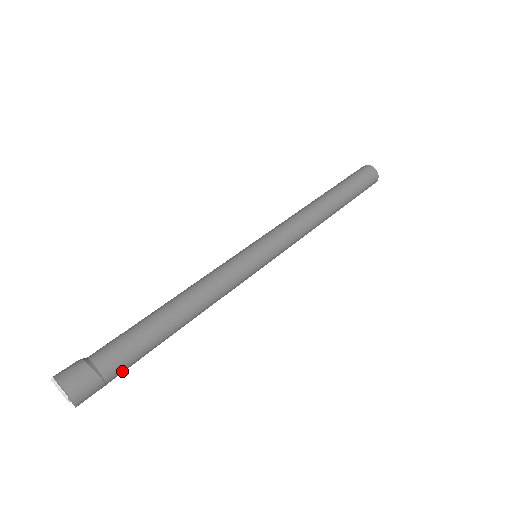
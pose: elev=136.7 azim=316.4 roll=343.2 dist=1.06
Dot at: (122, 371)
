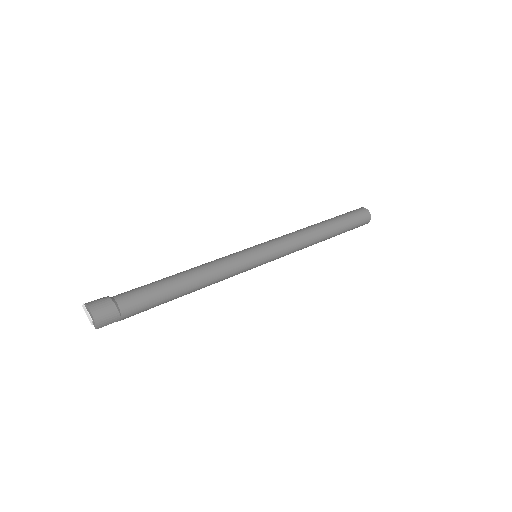
Dot at: (135, 313)
